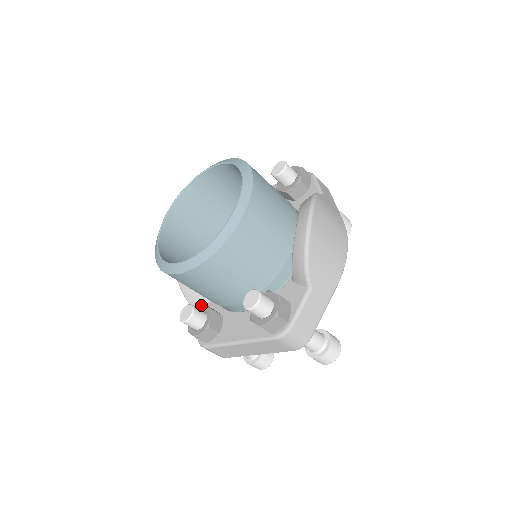
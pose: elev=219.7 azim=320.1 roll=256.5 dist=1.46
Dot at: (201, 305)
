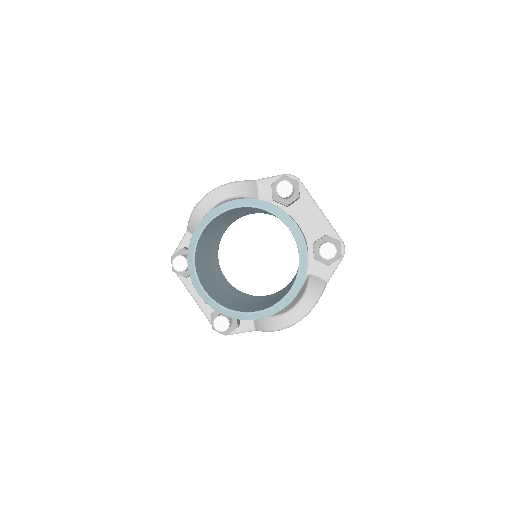
Dot at: occluded
